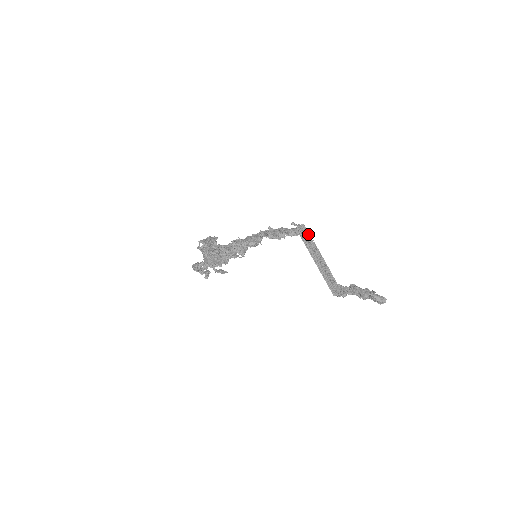
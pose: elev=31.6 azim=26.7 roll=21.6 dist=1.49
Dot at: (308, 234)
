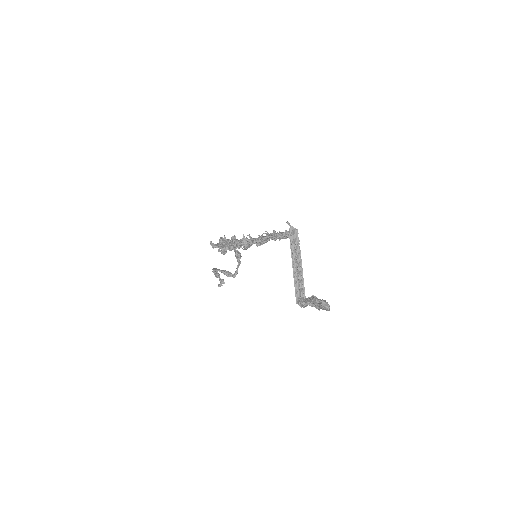
Dot at: (298, 240)
